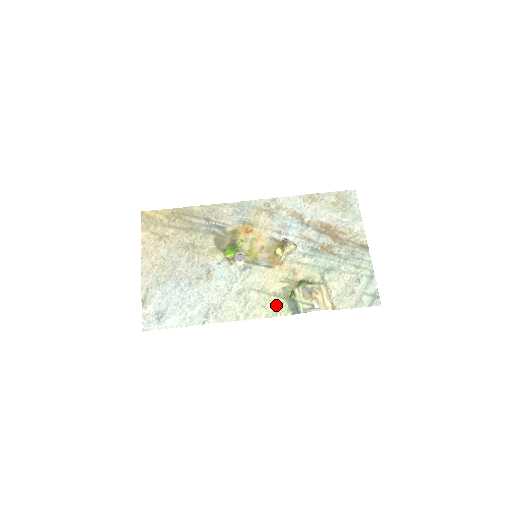
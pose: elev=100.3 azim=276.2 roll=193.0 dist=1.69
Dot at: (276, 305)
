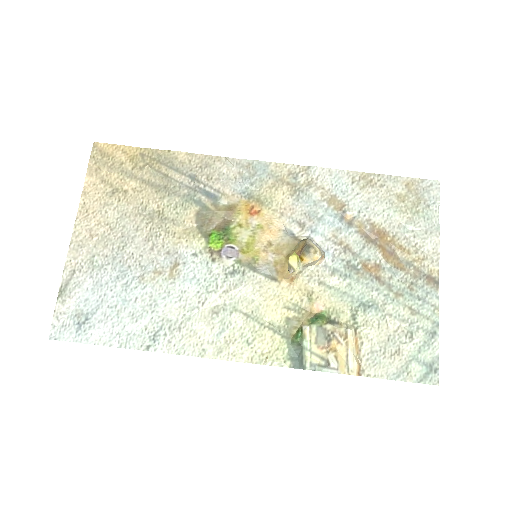
Dot at: (269, 345)
